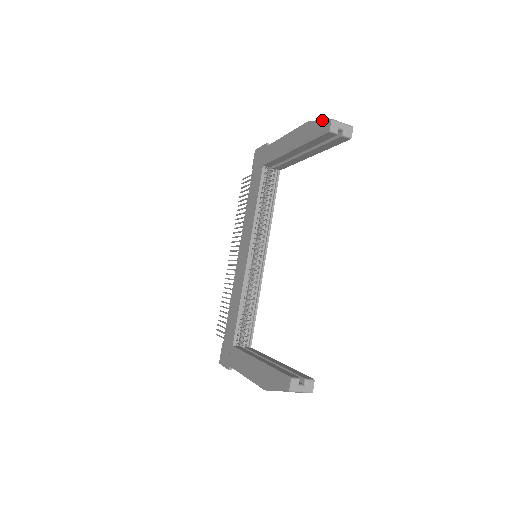
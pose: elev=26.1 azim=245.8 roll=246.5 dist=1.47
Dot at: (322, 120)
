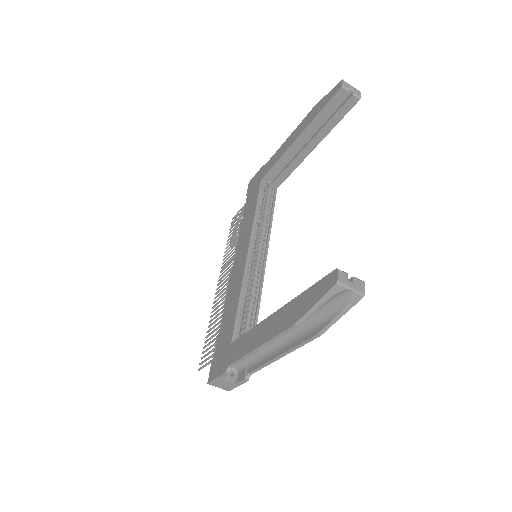
Dot at: (331, 90)
